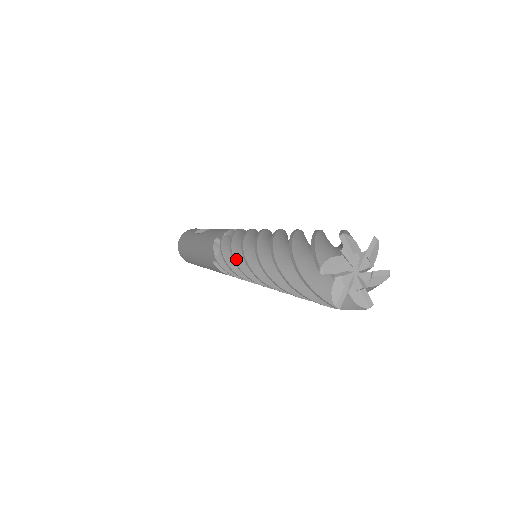
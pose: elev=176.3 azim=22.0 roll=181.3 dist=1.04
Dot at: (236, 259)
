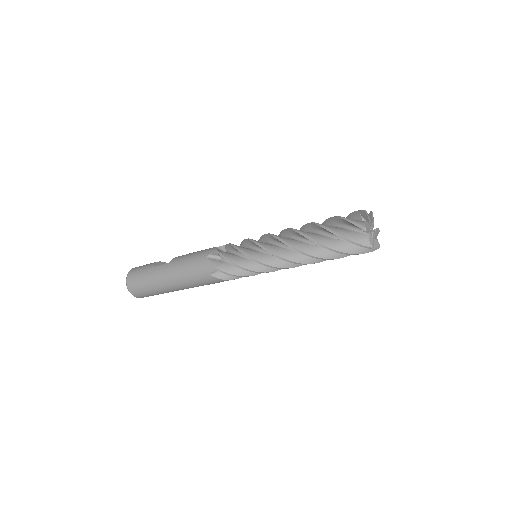
Dot at: (254, 257)
